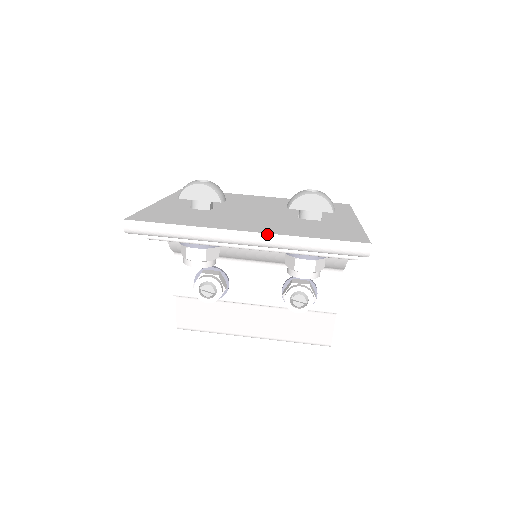
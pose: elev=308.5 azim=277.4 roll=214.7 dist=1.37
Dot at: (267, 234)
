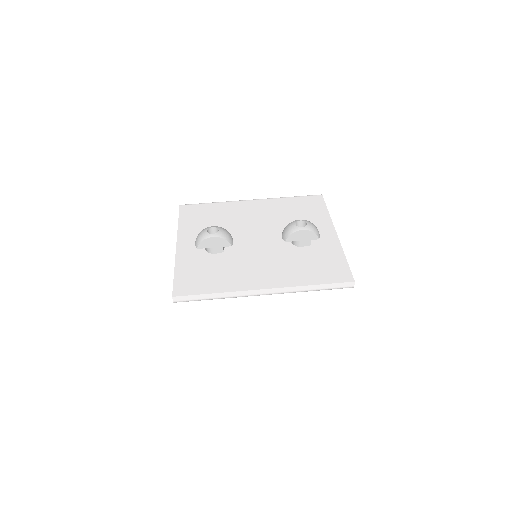
Dot at: (281, 288)
